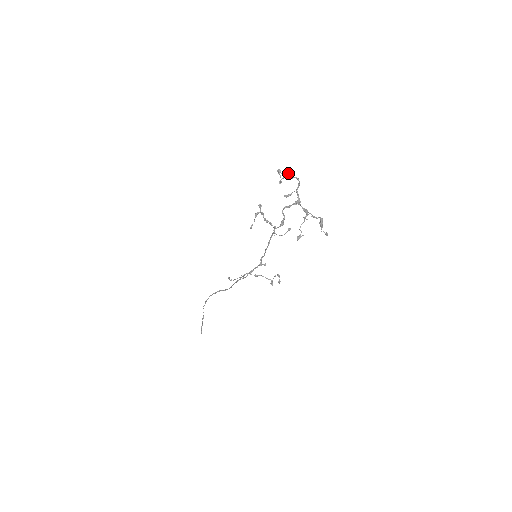
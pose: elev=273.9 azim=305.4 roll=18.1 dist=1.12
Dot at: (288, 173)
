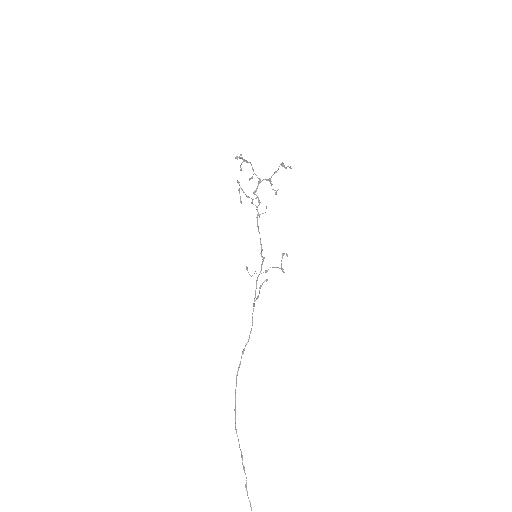
Dot at: (243, 159)
